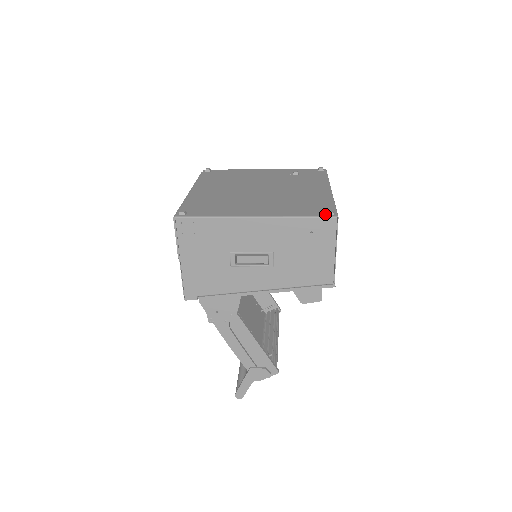
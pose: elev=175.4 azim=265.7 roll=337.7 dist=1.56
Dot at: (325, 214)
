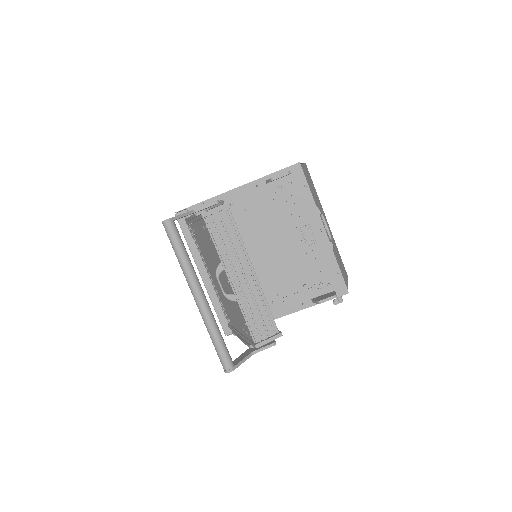
Dot at: occluded
